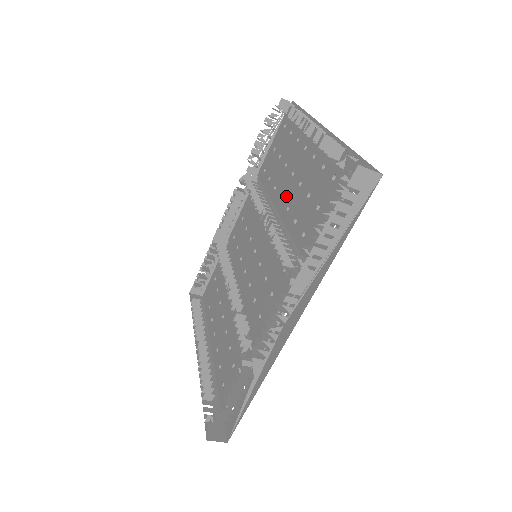
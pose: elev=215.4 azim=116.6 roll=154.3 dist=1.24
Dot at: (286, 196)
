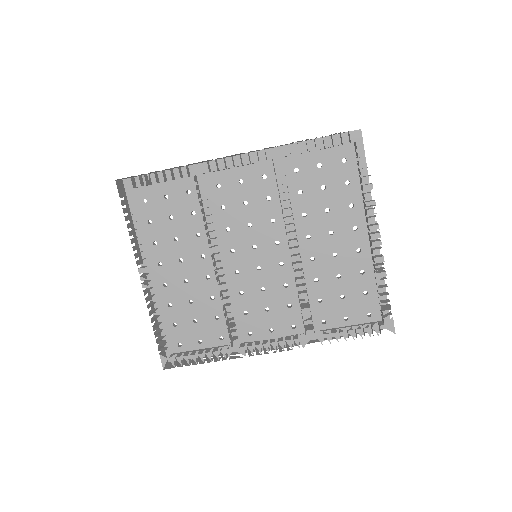
Dot at: (315, 244)
